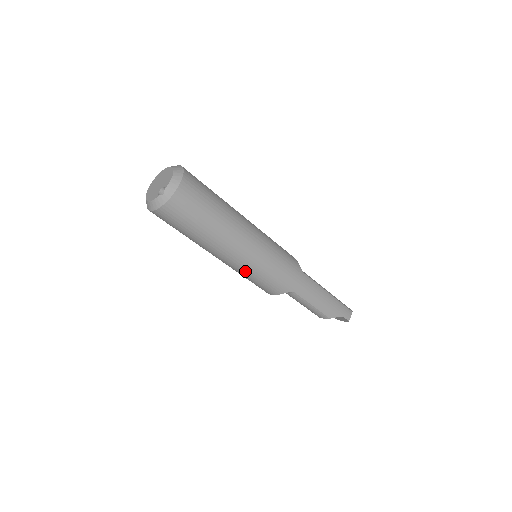
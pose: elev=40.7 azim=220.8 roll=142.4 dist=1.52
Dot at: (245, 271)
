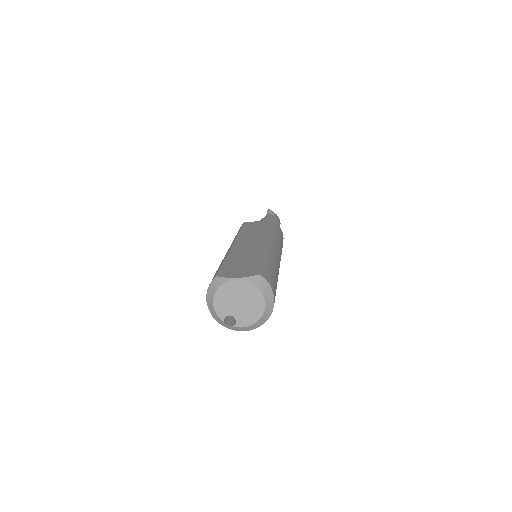
Dot at: occluded
